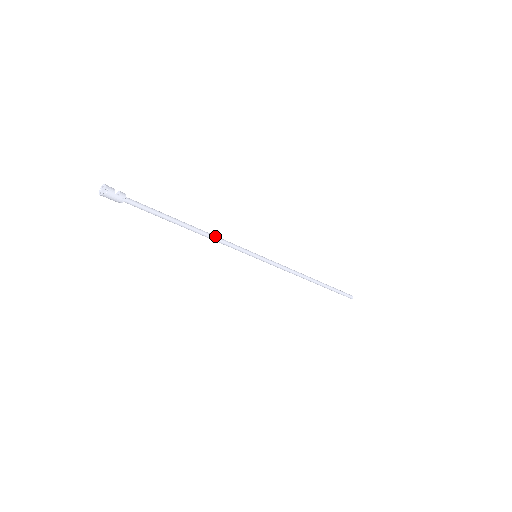
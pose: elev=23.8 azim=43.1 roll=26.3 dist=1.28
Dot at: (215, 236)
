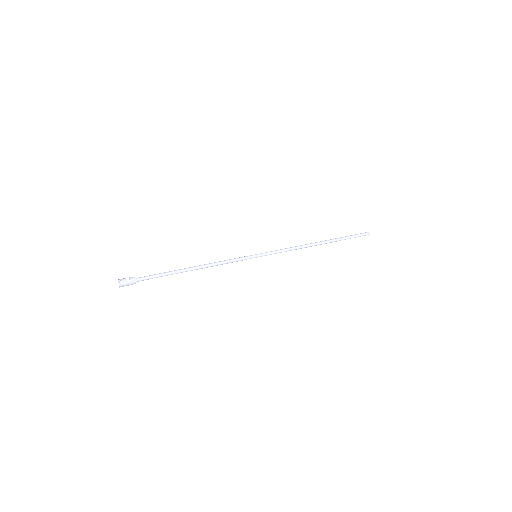
Dot at: (213, 263)
